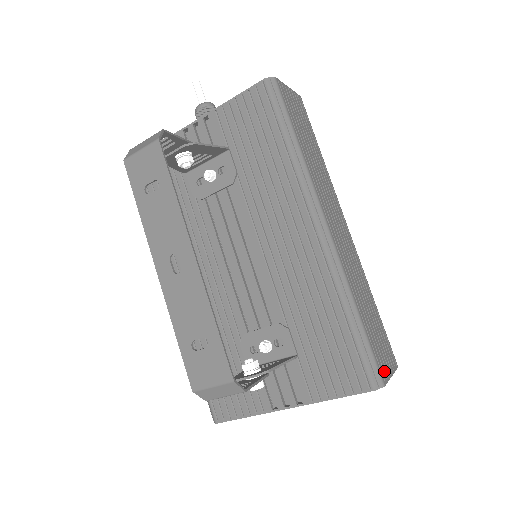
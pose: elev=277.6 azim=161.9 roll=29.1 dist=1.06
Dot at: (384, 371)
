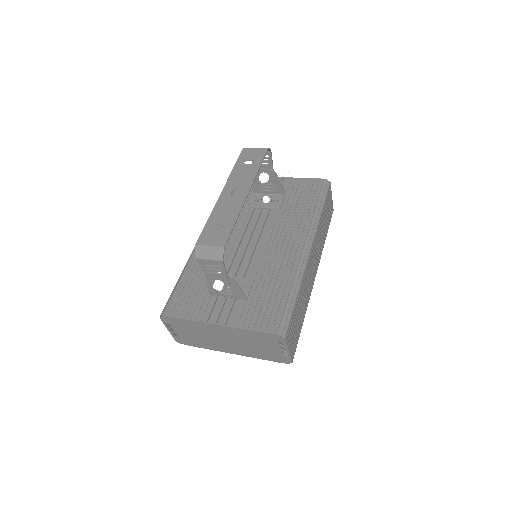
Dot at: (289, 337)
